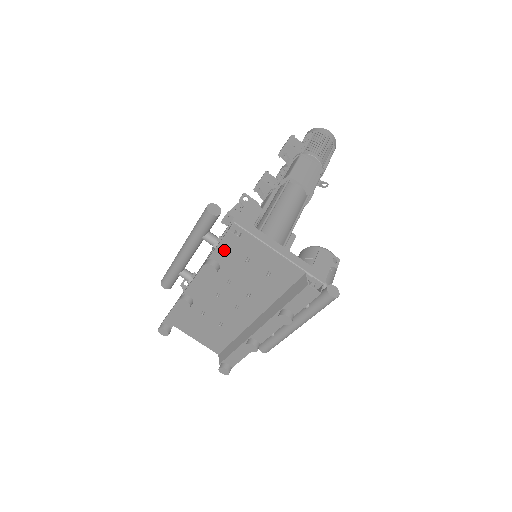
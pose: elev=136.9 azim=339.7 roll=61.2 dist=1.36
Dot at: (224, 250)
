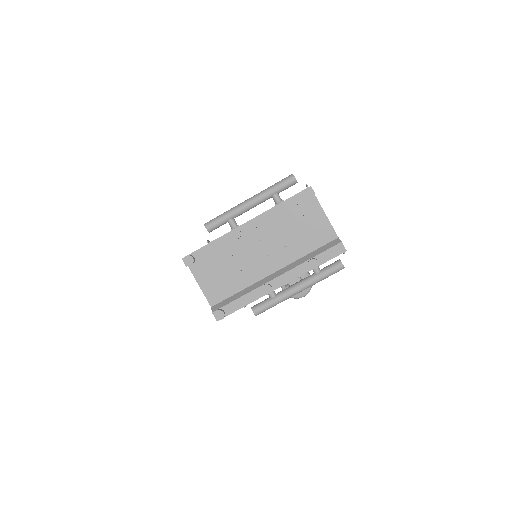
Dot at: (298, 199)
